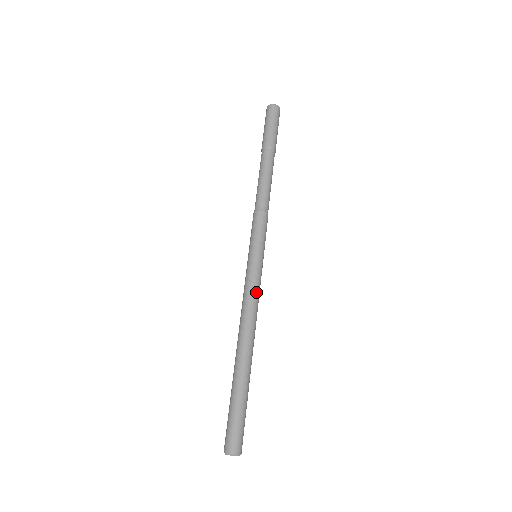
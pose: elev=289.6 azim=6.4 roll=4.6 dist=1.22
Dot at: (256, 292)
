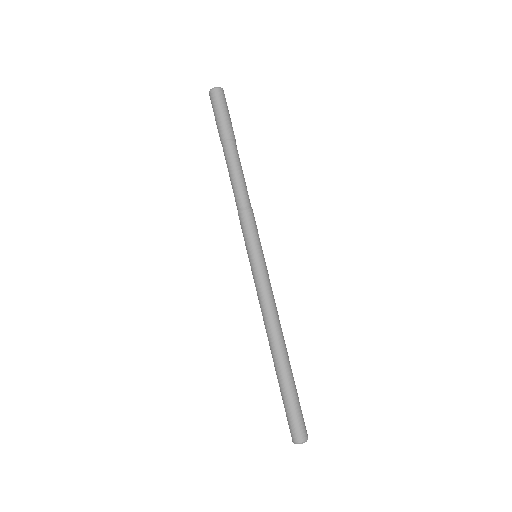
Dot at: (263, 294)
